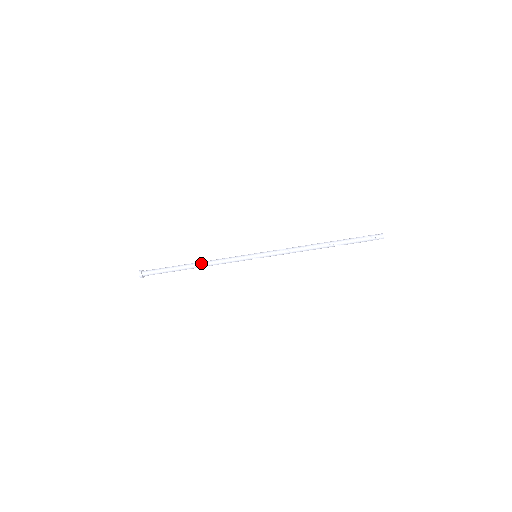
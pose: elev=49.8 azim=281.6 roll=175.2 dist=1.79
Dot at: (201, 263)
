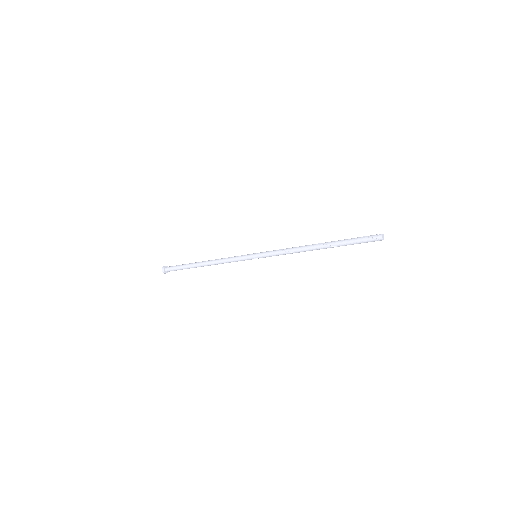
Dot at: (209, 261)
